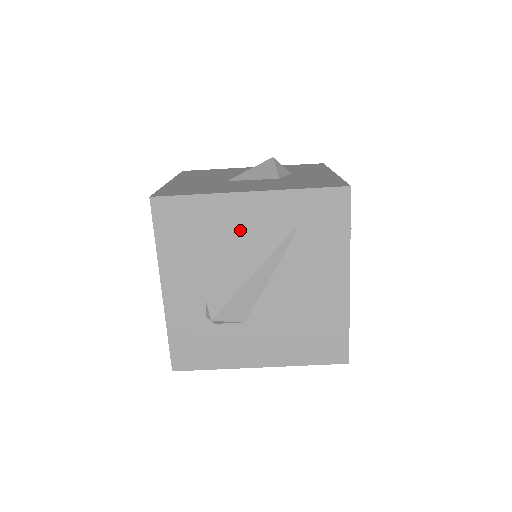
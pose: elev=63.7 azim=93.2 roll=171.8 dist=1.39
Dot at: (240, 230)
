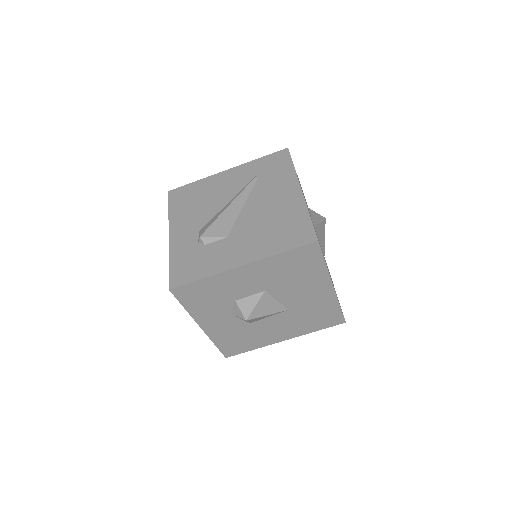
Dot at: (222, 188)
